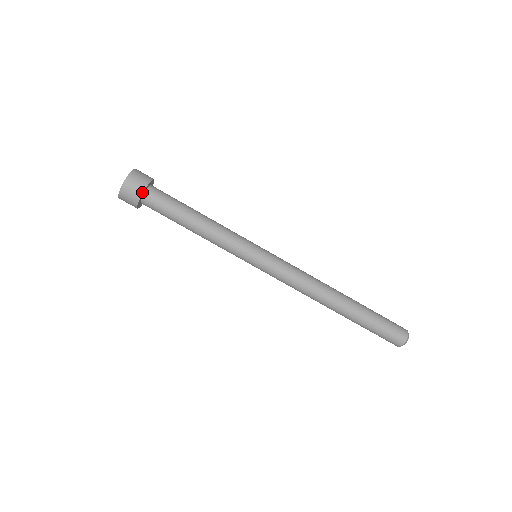
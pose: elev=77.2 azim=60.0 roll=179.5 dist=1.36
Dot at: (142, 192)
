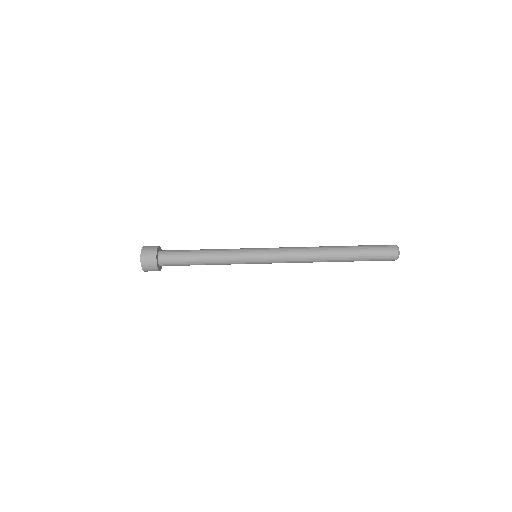
Dot at: (157, 269)
